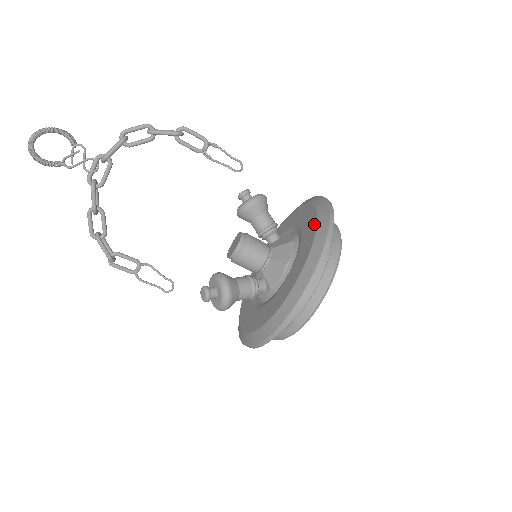
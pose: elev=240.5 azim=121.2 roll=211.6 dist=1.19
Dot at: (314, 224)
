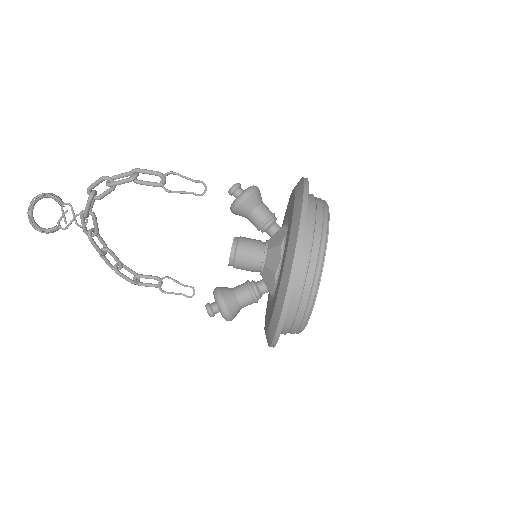
Dot at: (288, 237)
